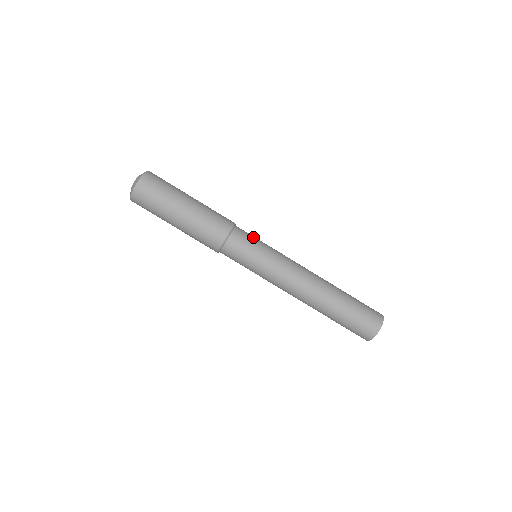
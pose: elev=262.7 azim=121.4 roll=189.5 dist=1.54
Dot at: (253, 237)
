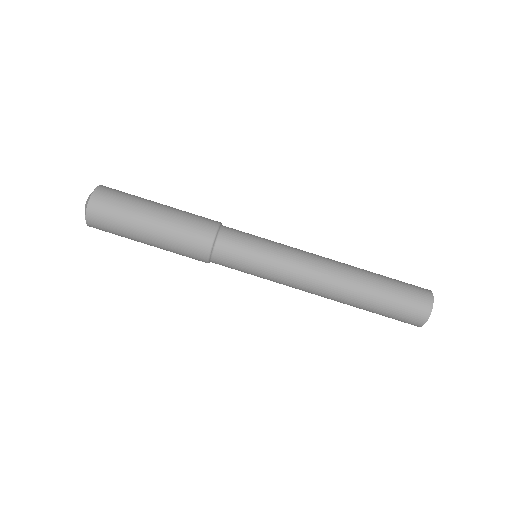
Dot at: (247, 233)
